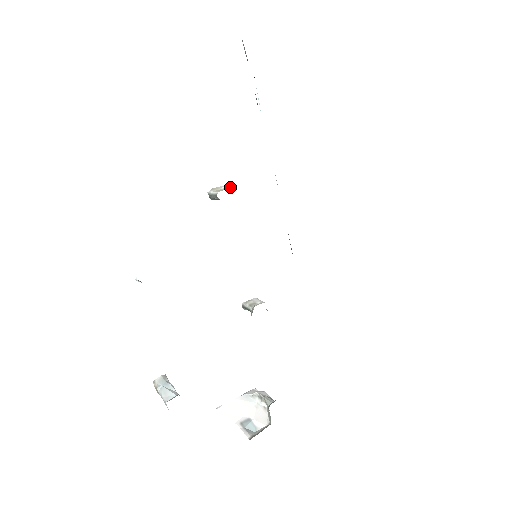
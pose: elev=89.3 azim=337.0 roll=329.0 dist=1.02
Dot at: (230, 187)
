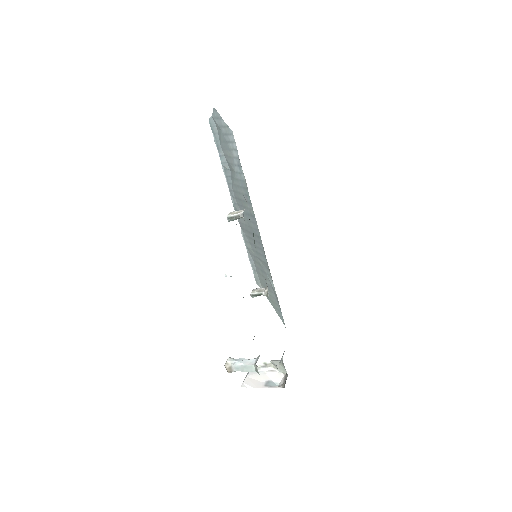
Dot at: (242, 210)
